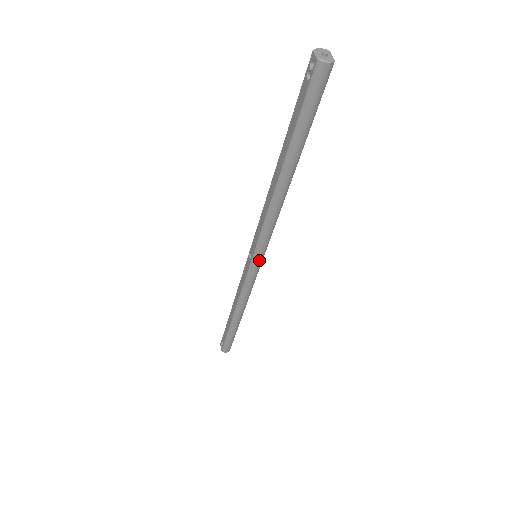
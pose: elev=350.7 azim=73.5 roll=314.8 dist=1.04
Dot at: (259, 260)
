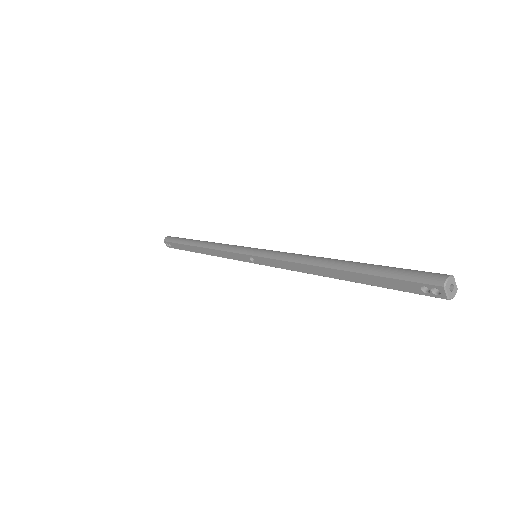
Dot at: occluded
